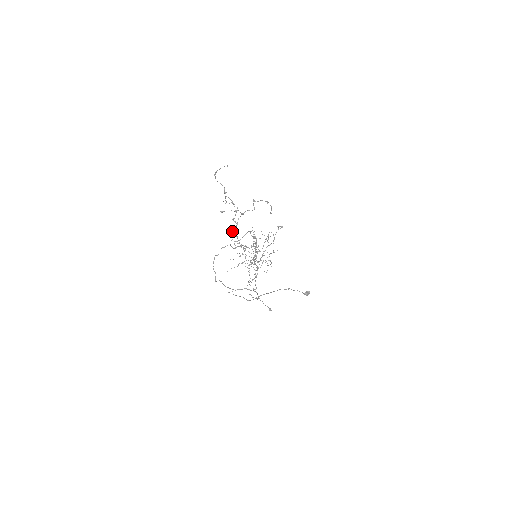
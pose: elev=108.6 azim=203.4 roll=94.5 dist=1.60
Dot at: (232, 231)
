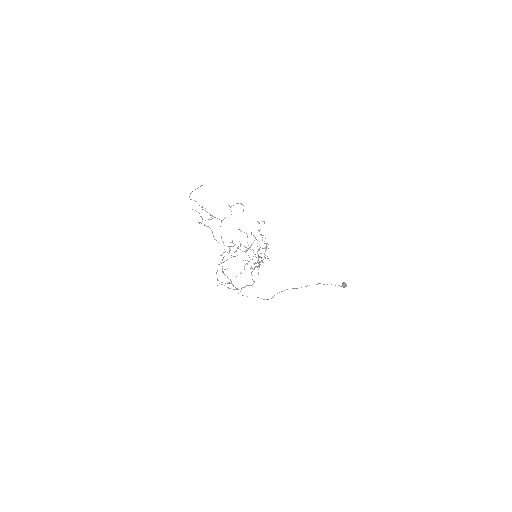
Dot at: (221, 238)
